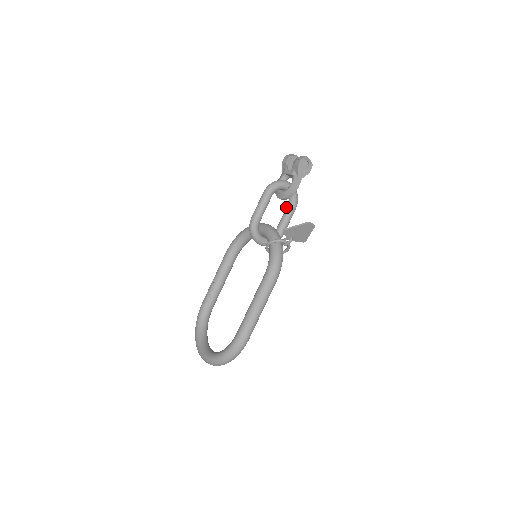
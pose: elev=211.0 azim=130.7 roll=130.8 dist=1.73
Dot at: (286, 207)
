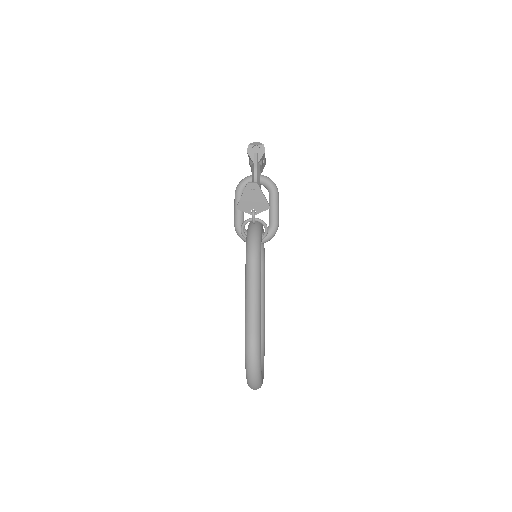
Dot at: occluded
